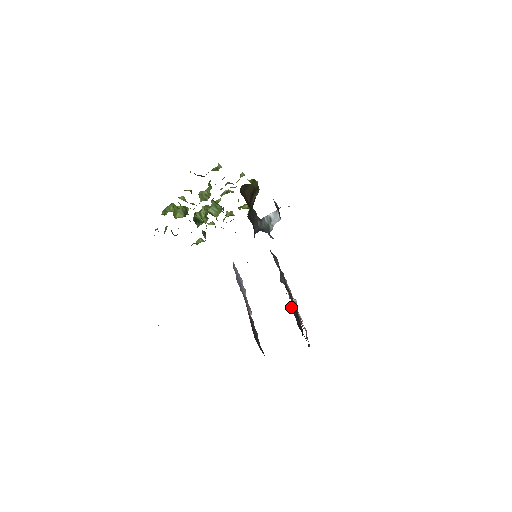
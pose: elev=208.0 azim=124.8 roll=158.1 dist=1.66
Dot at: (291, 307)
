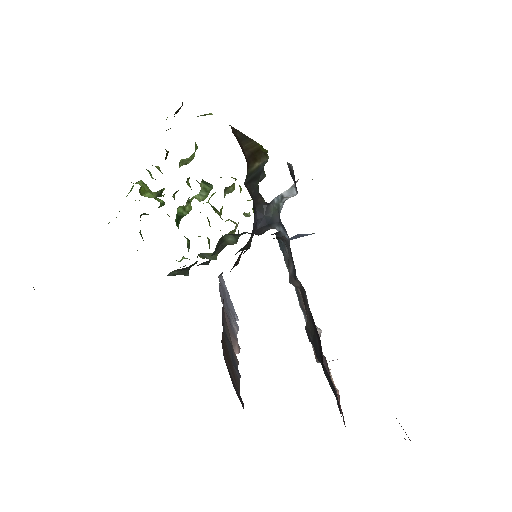
Dot at: (307, 329)
